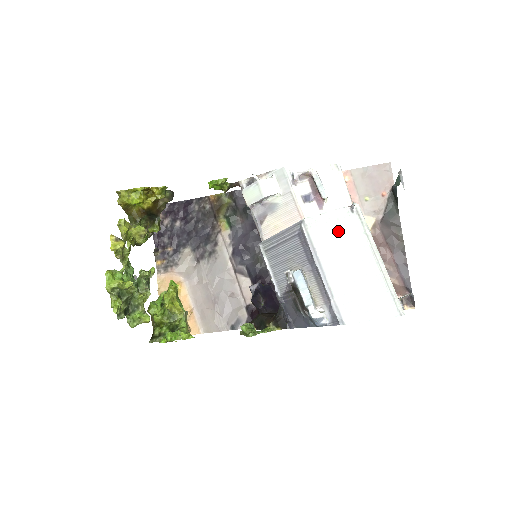
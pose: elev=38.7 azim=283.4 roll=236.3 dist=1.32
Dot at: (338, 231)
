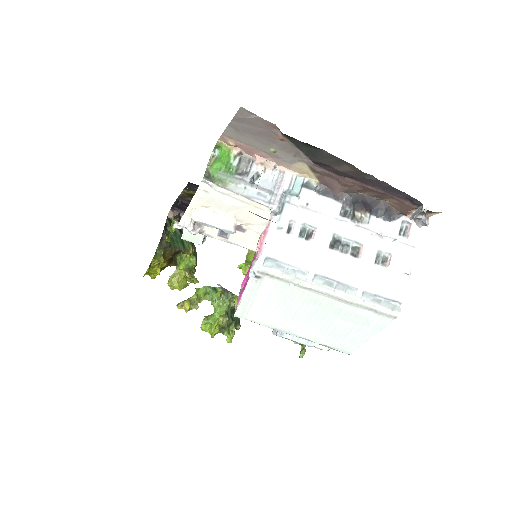
Dot at: (267, 303)
